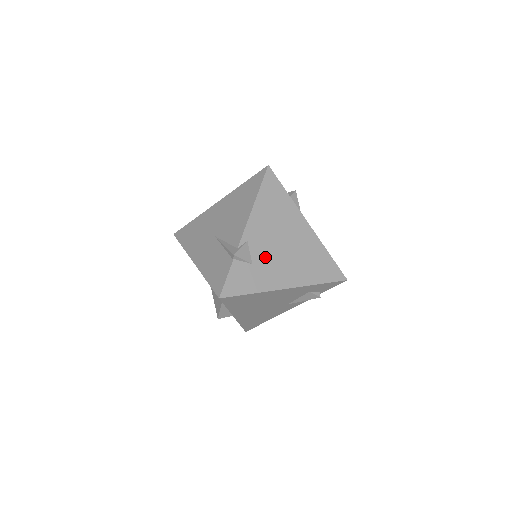
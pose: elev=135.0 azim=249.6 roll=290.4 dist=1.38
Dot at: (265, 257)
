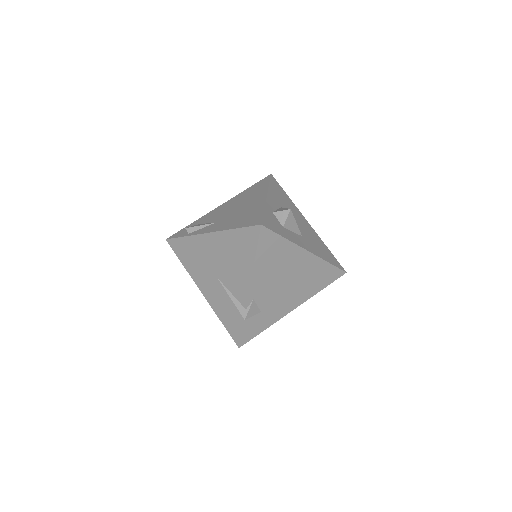
Dot at: (271, 301)
